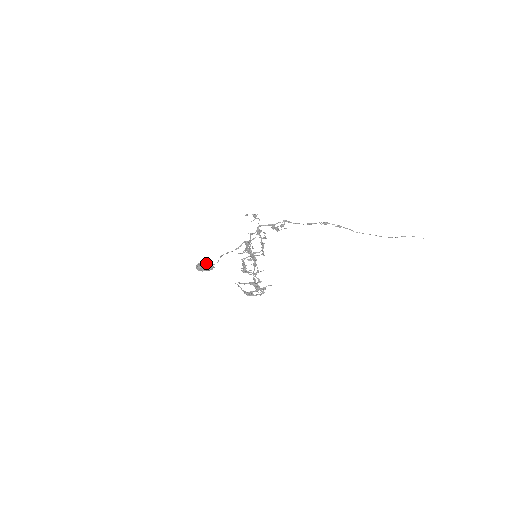
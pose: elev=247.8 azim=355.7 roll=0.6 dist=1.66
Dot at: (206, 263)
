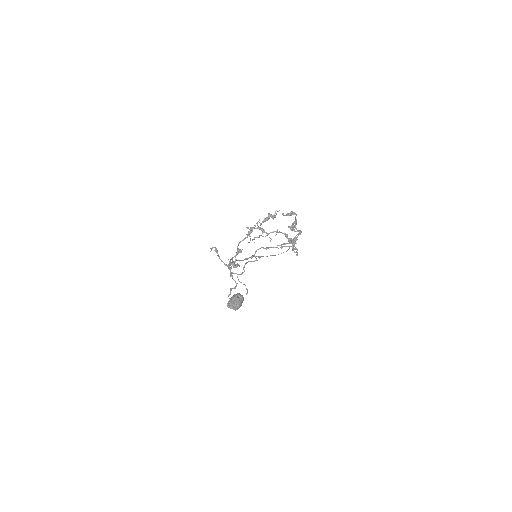
Dot at: (233, 295)
